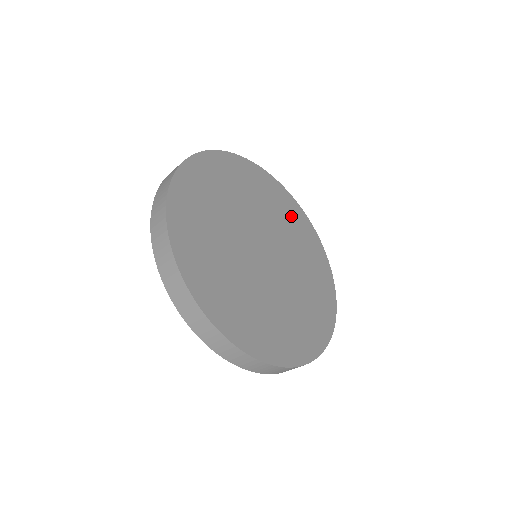
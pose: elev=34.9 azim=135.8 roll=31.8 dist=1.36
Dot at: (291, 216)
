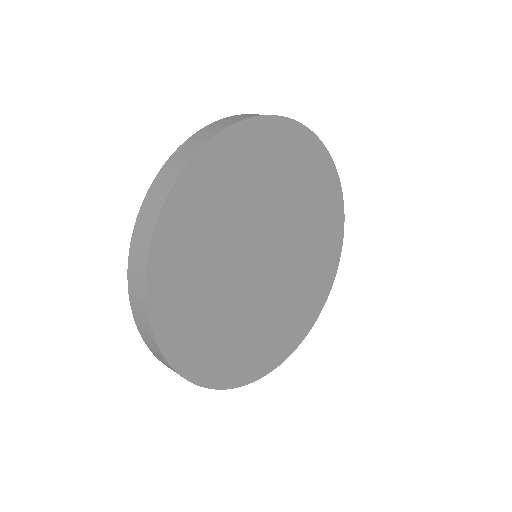
Dot at: (317, 186)
